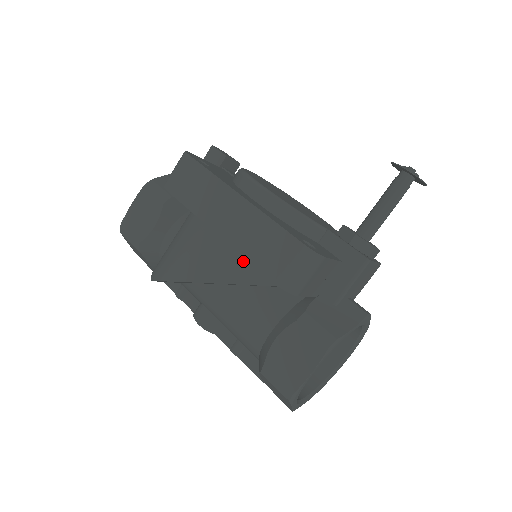
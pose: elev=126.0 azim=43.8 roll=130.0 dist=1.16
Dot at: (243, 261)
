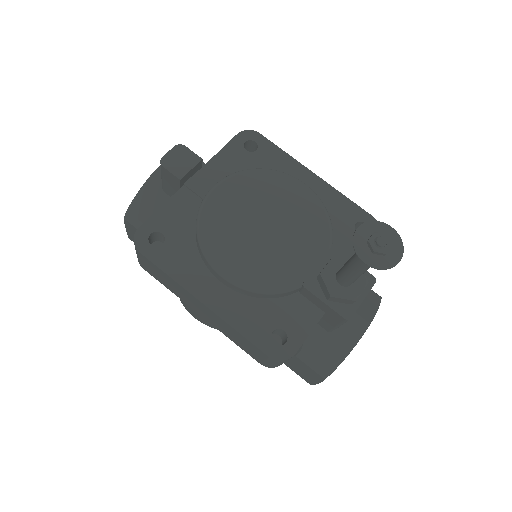
Dot at: occluded
